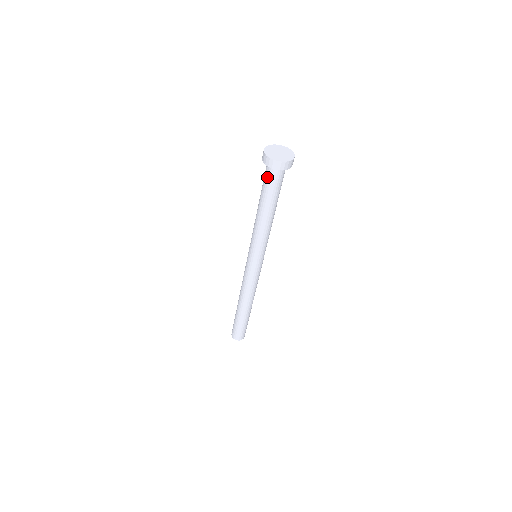
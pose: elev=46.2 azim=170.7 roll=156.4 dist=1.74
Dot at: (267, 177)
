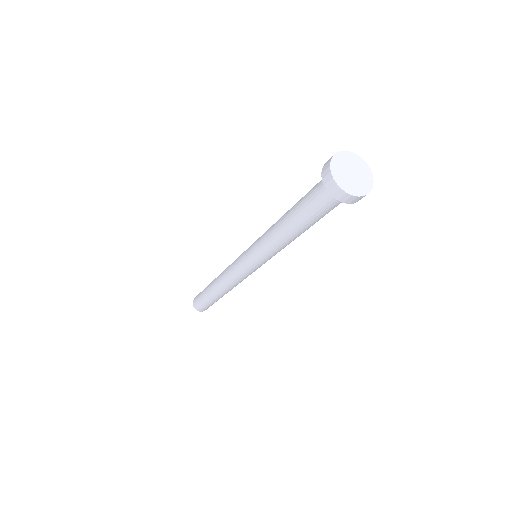
Dot at: (329, 207)
